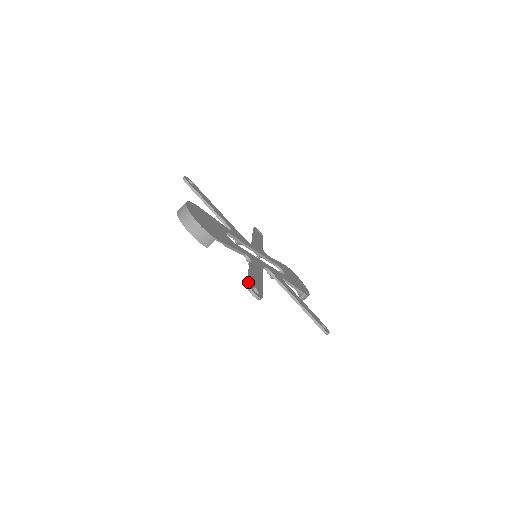
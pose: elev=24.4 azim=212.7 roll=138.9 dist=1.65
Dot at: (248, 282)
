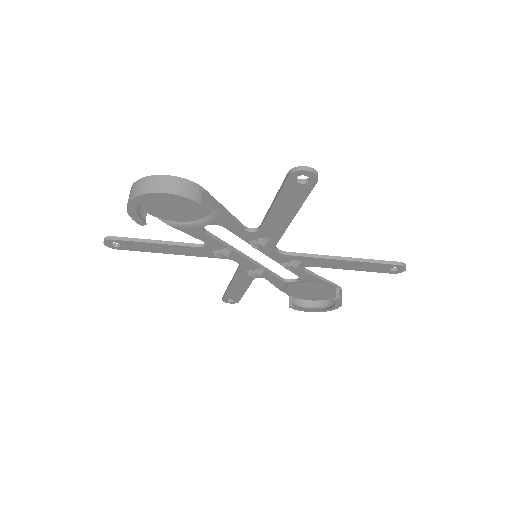
Dot at: occluded
